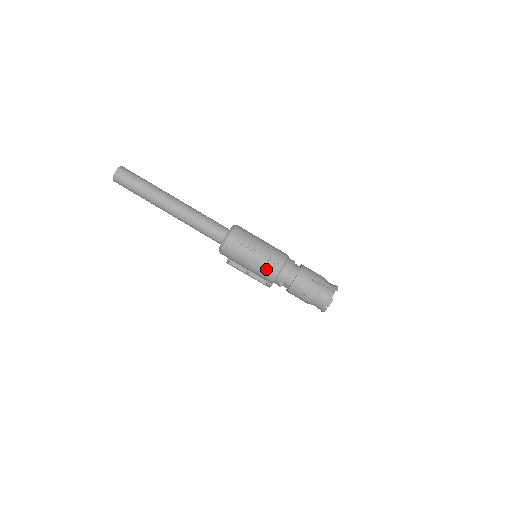
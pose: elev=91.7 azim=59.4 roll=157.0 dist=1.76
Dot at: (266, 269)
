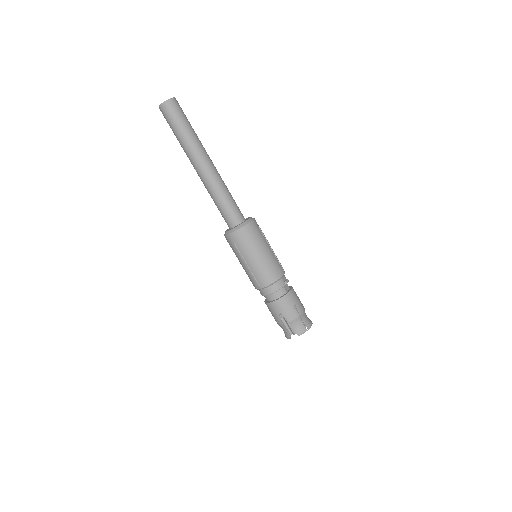
Dot at: (250, 278)
